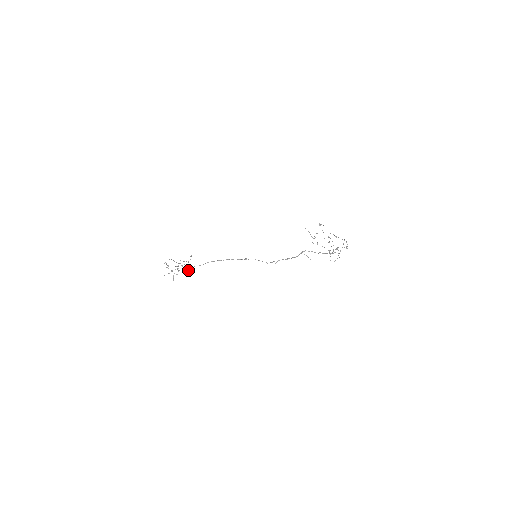
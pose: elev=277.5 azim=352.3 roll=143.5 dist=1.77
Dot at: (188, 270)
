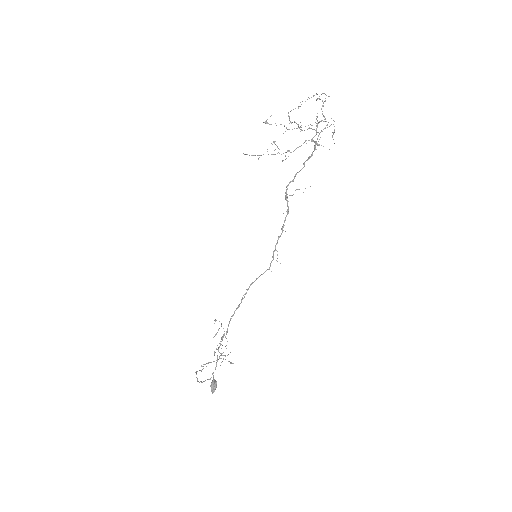
Dot at: (212, 390)
